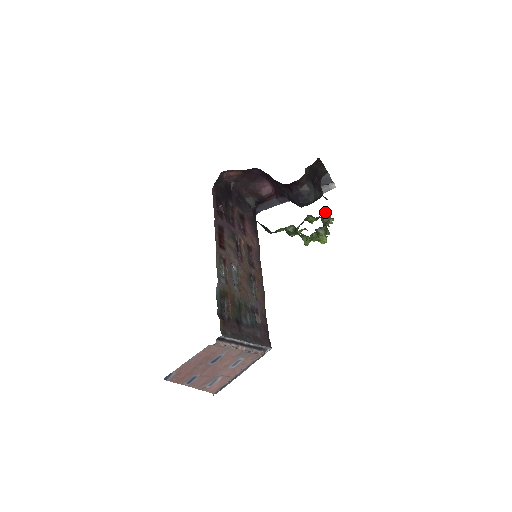
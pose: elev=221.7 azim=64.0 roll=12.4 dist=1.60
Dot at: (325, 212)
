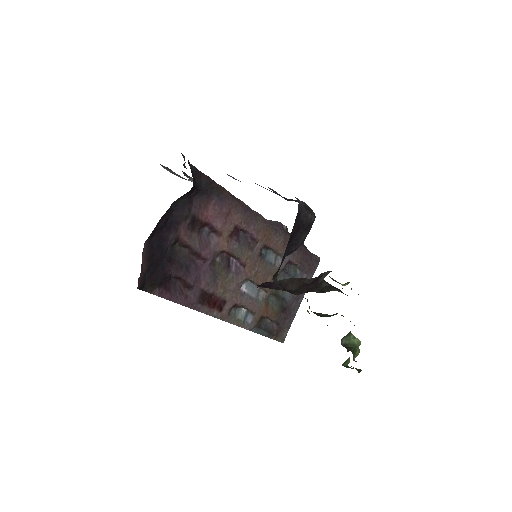
Dot at: occluded
